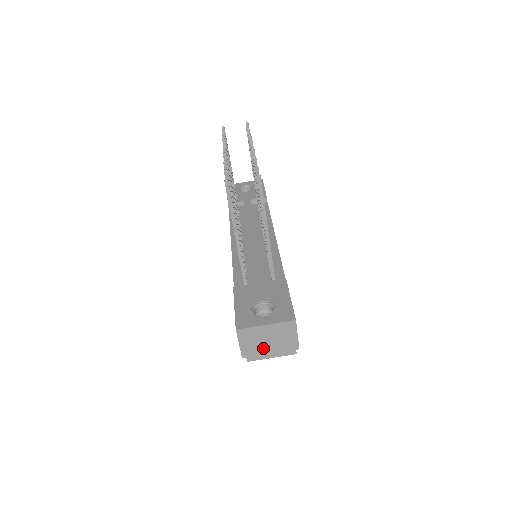
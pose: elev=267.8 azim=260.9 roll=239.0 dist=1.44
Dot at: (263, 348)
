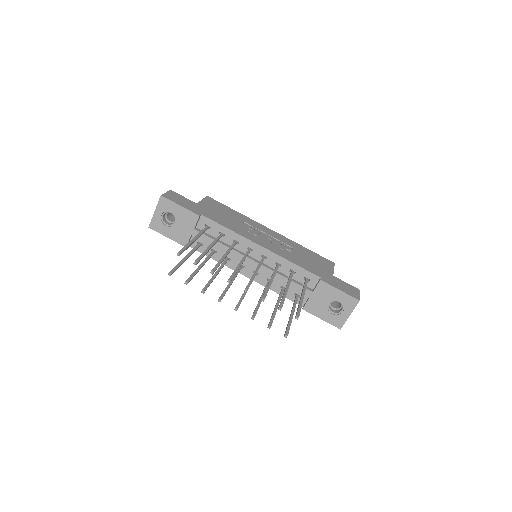
Dot at: occluded
